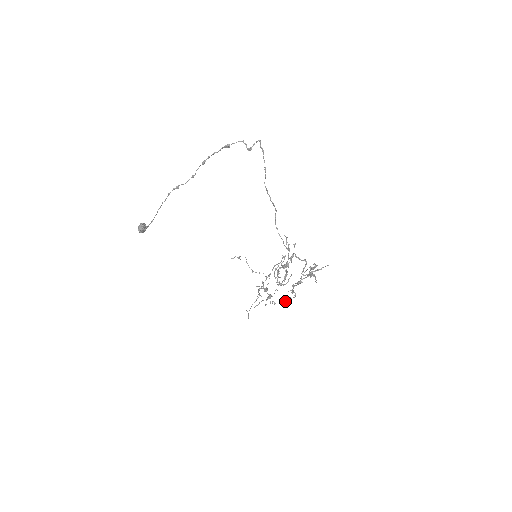
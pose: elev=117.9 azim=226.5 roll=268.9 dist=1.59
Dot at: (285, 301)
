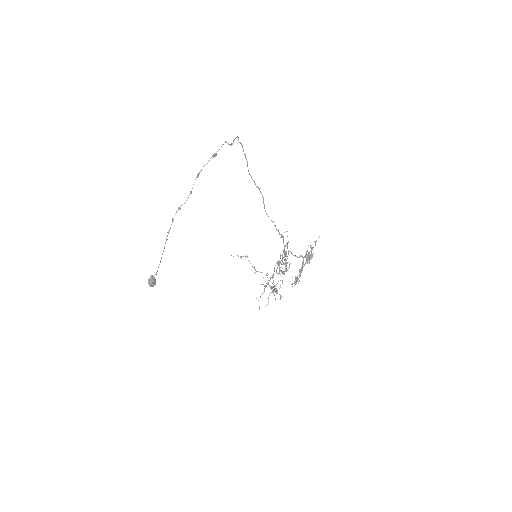
Dot at: (291, 284)
